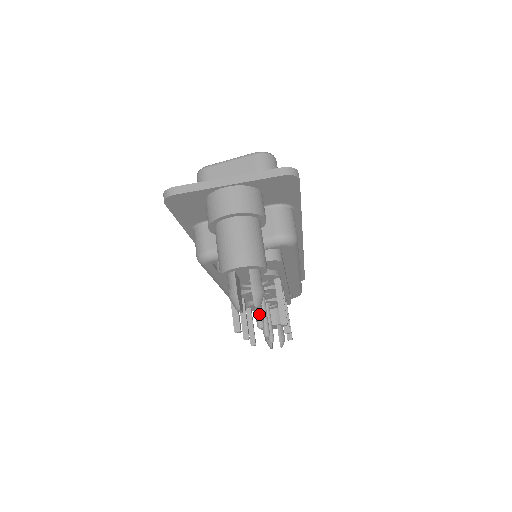
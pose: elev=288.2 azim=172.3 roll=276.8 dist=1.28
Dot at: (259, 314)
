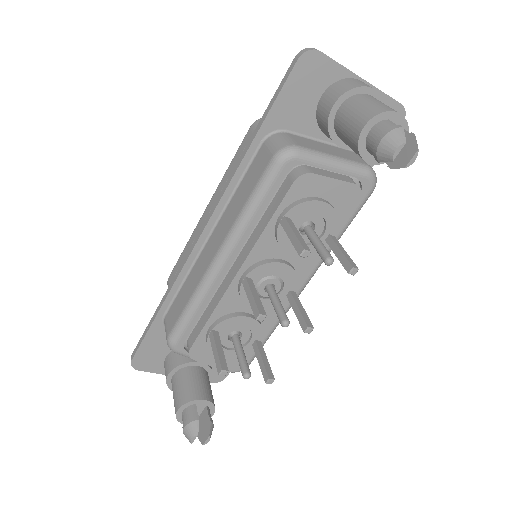
Dot at: (326, 249)
